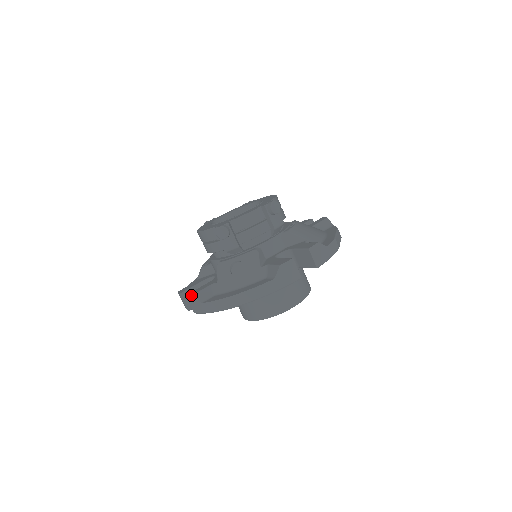
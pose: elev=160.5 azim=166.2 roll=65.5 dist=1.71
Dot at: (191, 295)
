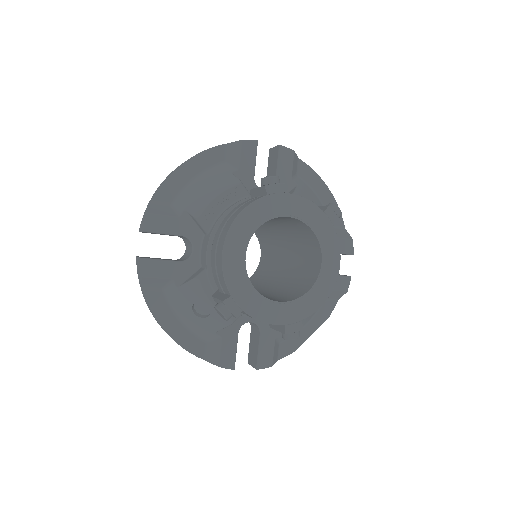
Dot at: (141, 275)
